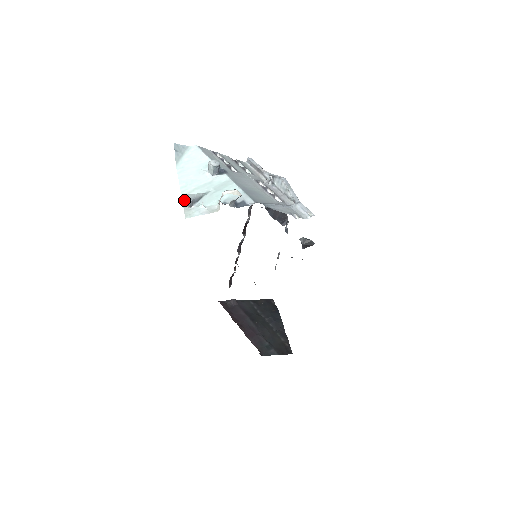
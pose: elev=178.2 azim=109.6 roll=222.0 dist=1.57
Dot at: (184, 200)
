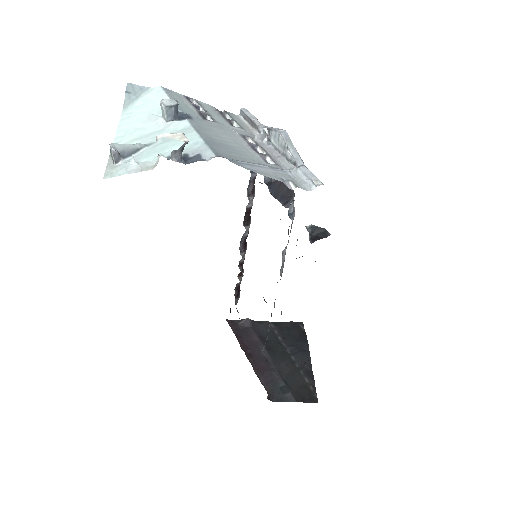
Dot at: (111, 153)
